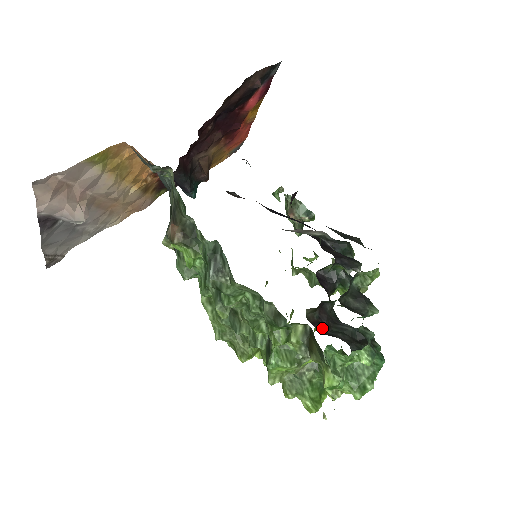
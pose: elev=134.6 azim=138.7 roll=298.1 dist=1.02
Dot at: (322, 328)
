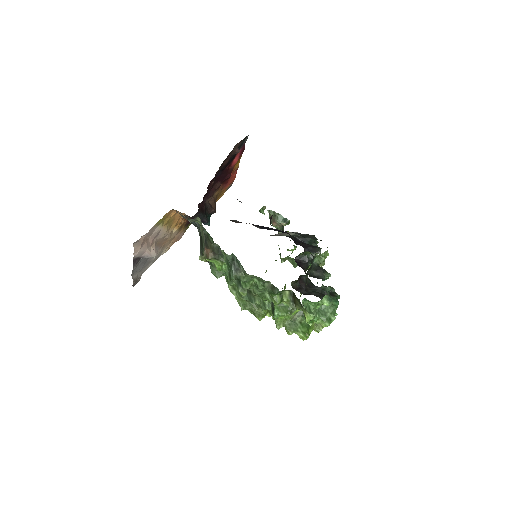
Dot at: (303, 291)
